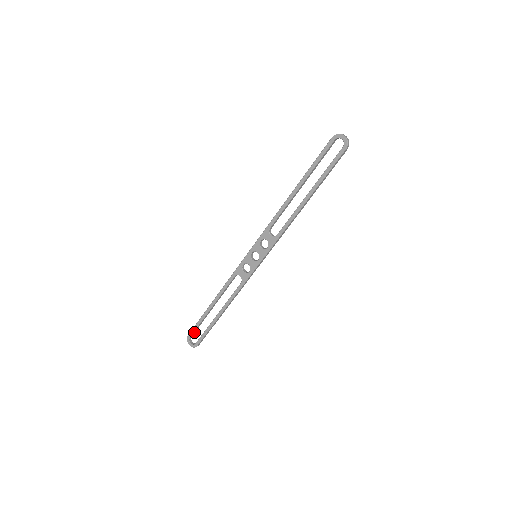
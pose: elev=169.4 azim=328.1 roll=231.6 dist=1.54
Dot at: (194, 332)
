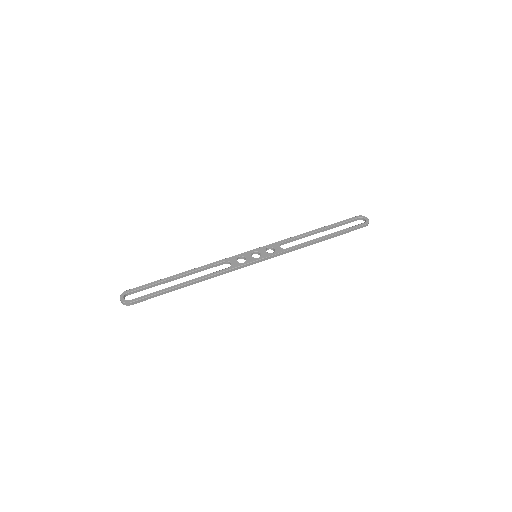
Dot at: (136, 291)
